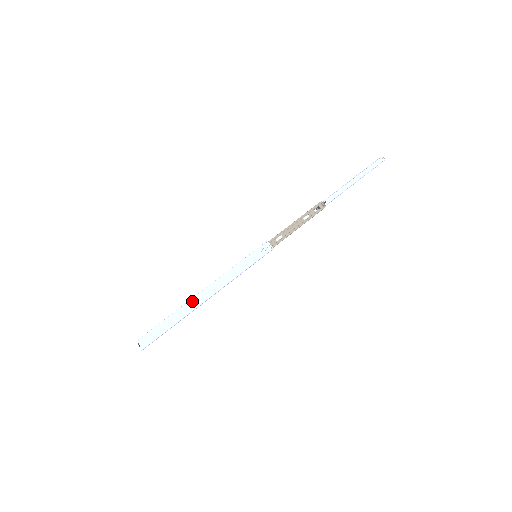
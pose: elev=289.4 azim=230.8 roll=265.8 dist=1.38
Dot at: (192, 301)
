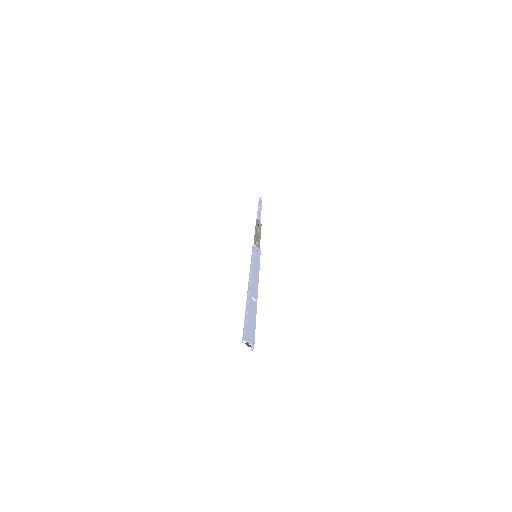
Dot at: (251, 294)
